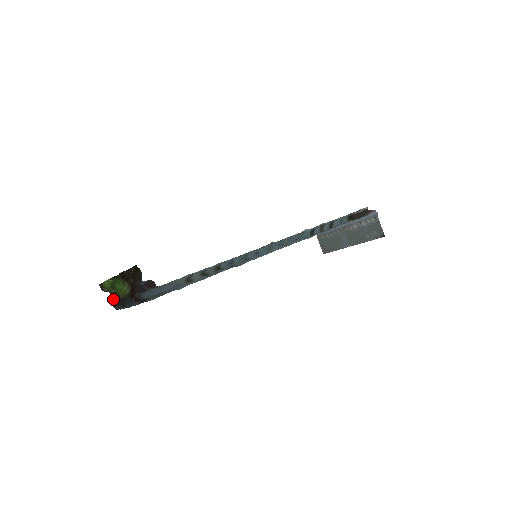
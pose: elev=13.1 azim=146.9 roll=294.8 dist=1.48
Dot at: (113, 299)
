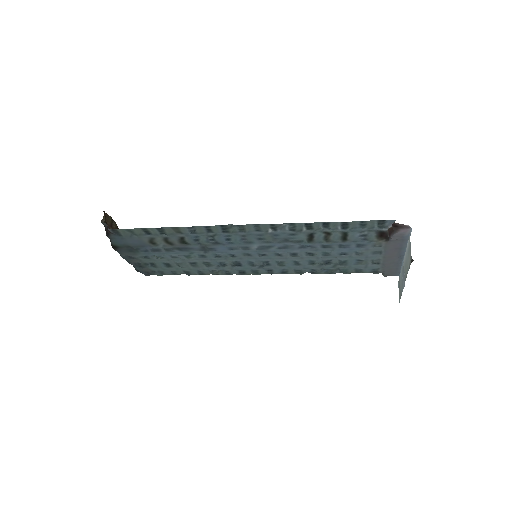
Dot at: occluded
